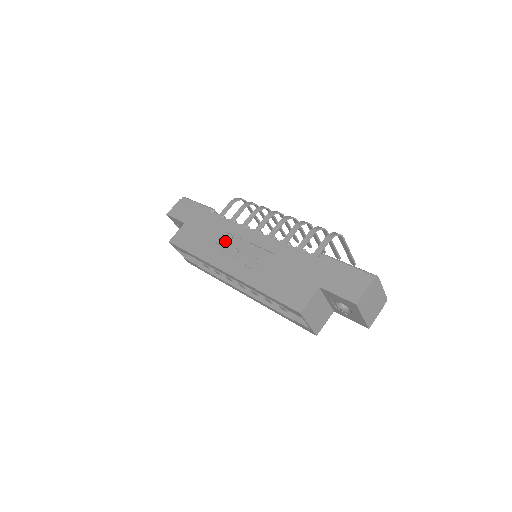
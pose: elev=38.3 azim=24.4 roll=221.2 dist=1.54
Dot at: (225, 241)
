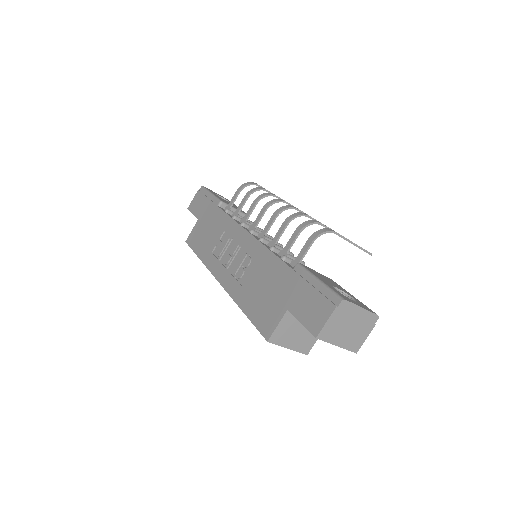
Dot at: (223, 243)
